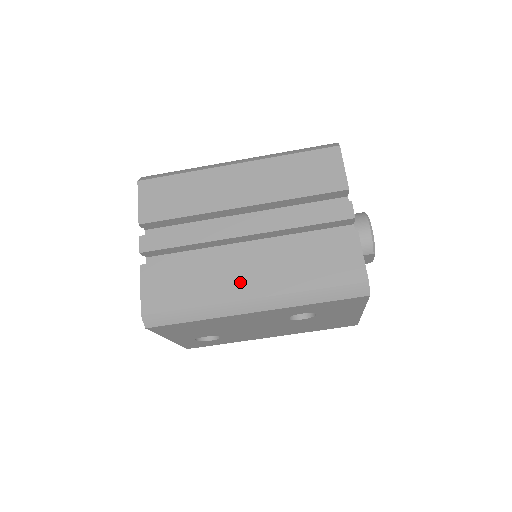
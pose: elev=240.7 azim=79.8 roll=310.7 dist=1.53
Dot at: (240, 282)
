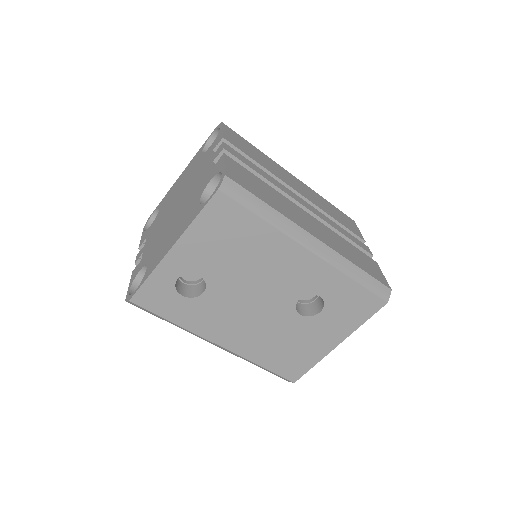
Dot at: (306, 223)
